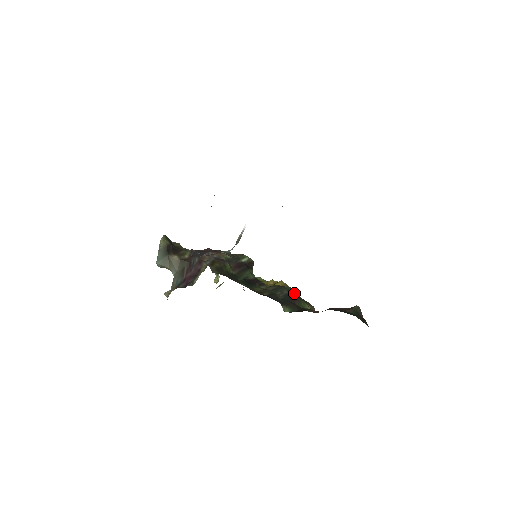
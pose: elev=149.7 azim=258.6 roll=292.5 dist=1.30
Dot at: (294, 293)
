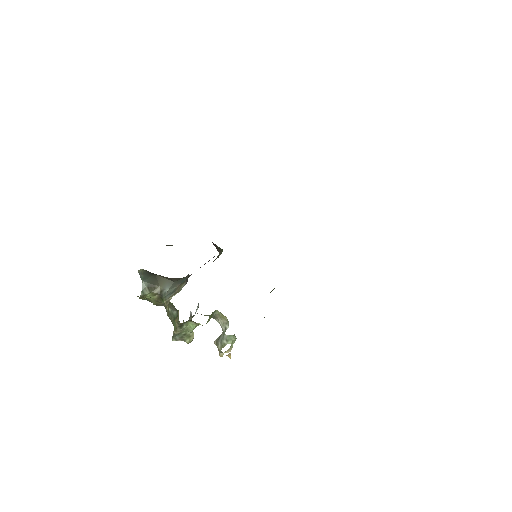
Dot at: occluded
